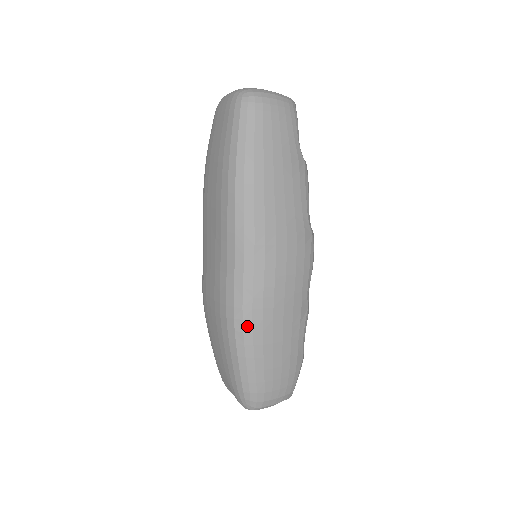
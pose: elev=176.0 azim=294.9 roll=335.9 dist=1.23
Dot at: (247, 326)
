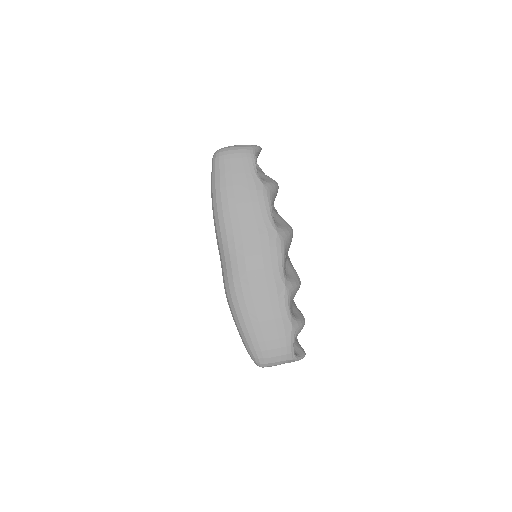
Dot at: (235, 300)
